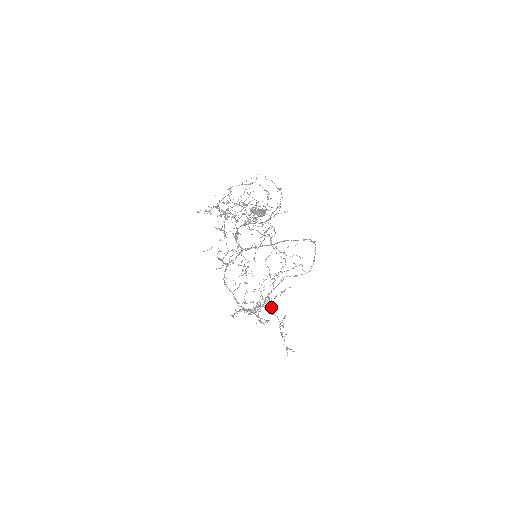
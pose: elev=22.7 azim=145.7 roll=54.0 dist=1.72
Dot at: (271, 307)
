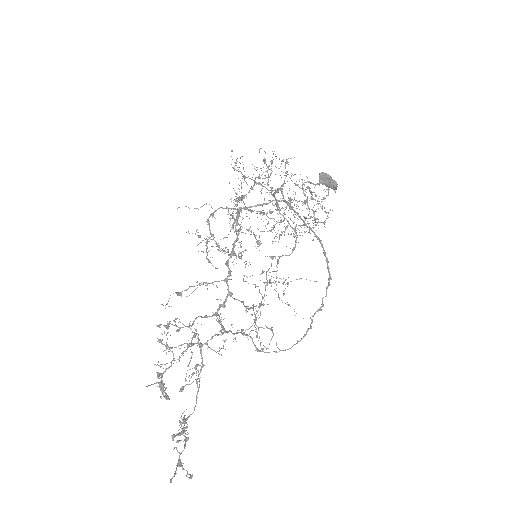
Dot at: (188, 377)
